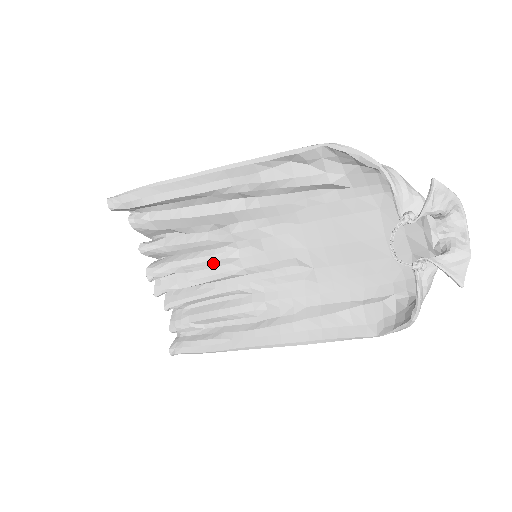
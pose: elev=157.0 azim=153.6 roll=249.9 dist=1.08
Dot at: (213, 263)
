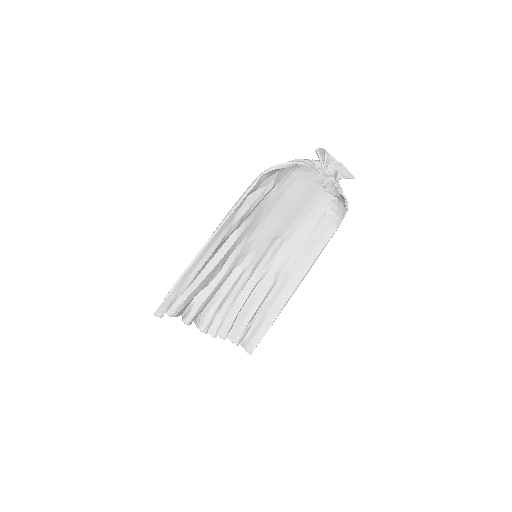
Dot at: (234, 284)
